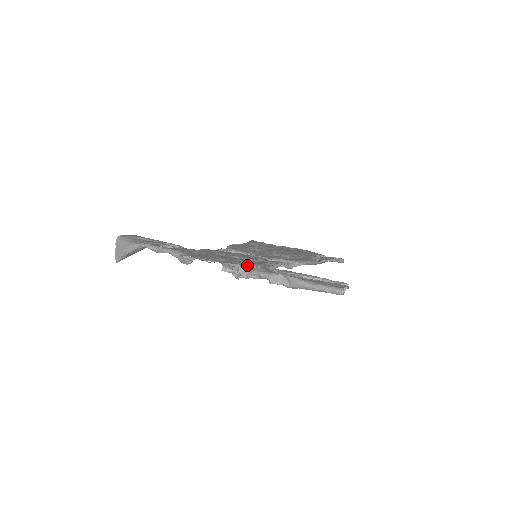
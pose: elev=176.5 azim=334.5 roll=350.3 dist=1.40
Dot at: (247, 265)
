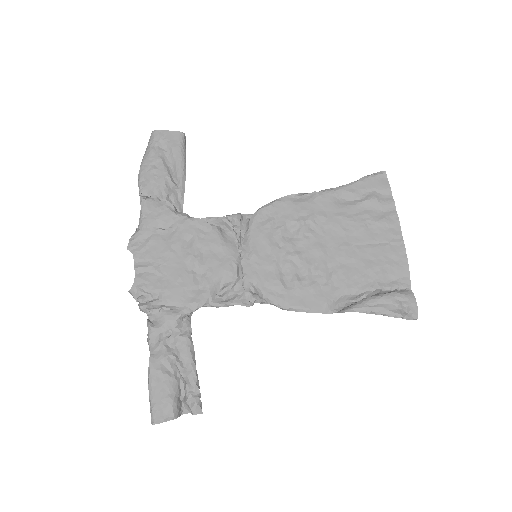
Dot at: (161, 300)
